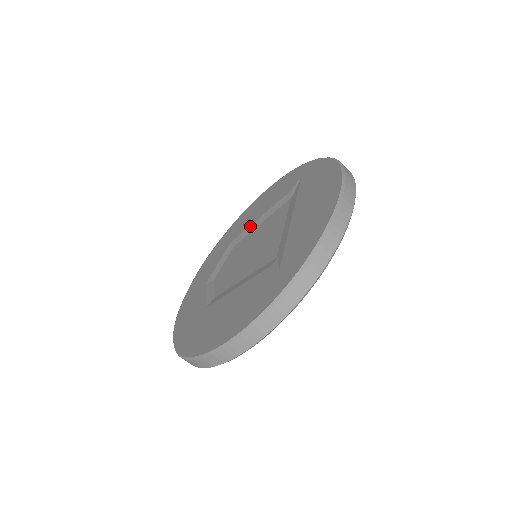
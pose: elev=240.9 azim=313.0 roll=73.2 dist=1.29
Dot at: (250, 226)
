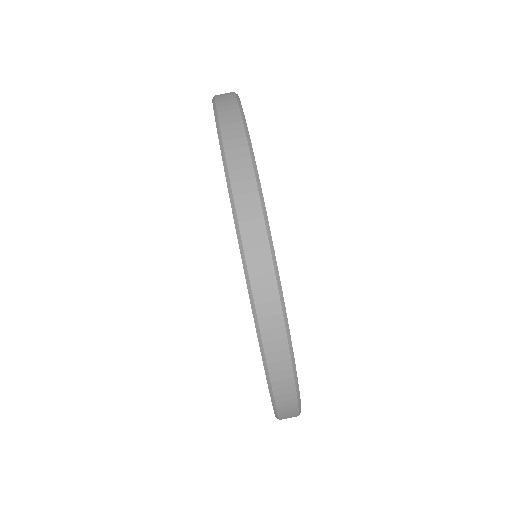
Dot at: occluded
